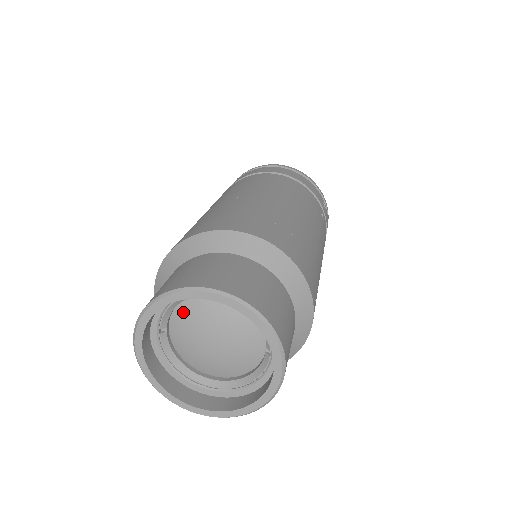
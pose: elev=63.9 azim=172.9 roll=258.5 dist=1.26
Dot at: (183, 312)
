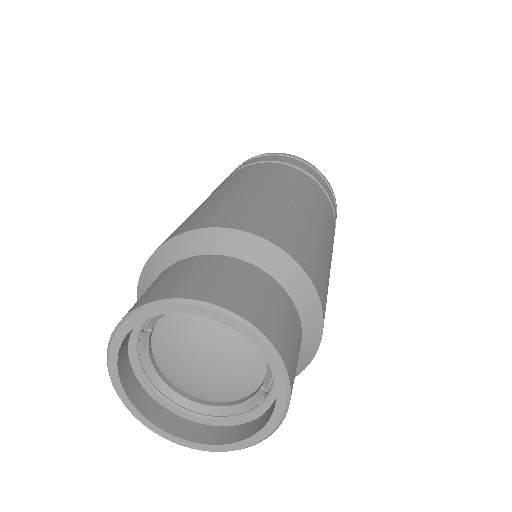
Dot at: (179, 318)
